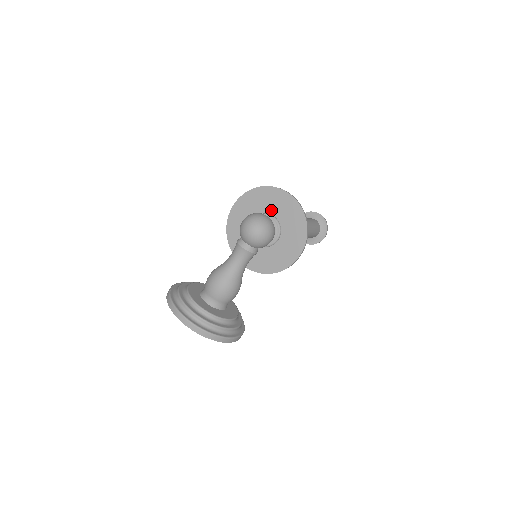
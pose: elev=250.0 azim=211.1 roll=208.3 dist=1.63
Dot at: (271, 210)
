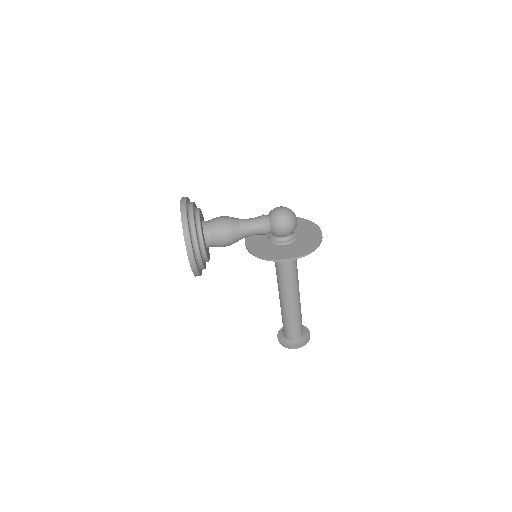
Dot at: (300, 231)
